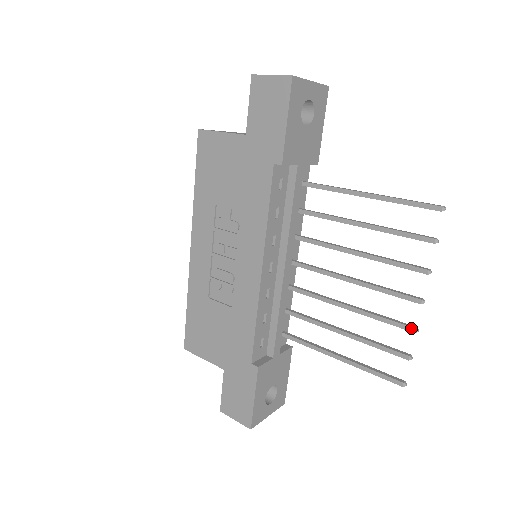
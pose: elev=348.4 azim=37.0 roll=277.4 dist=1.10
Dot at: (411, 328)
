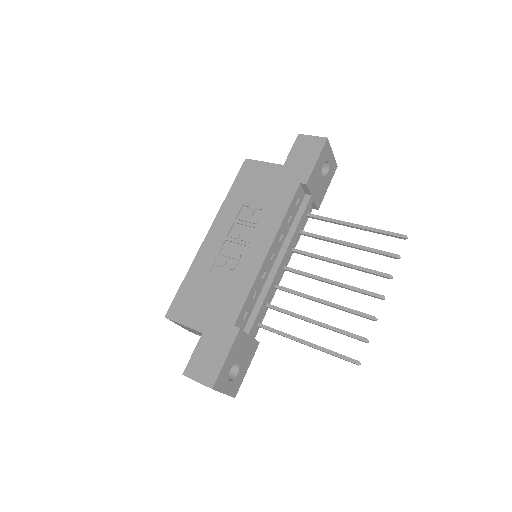
Dot at: (372, 316)
